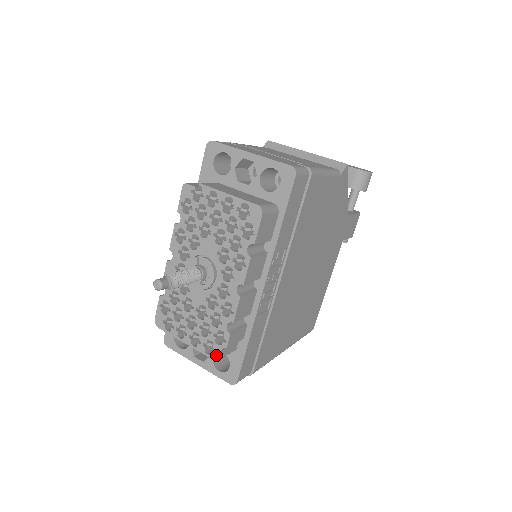
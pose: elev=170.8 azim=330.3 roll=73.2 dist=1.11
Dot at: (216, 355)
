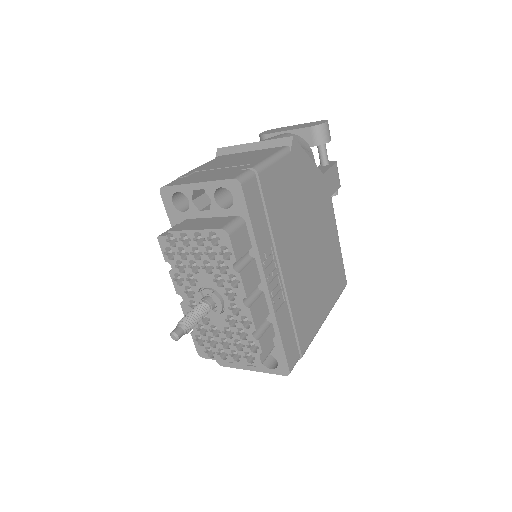
Dot at: (258, 362)
